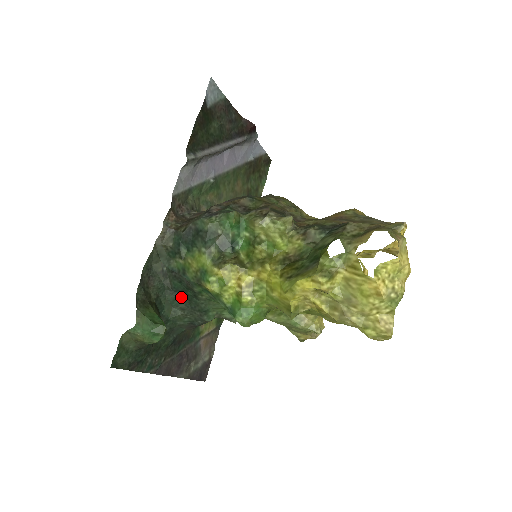
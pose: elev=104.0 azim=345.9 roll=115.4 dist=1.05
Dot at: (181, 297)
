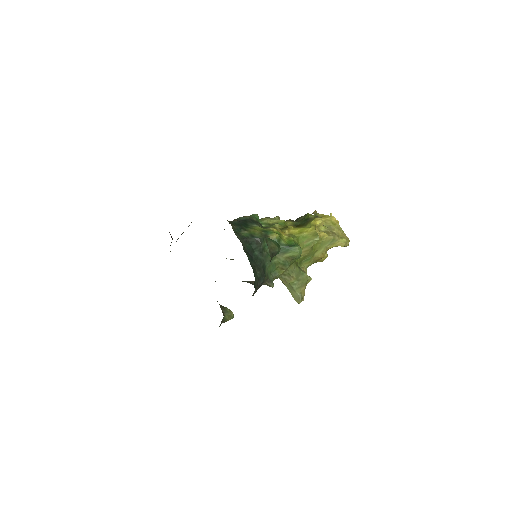
Dot at: (251, 257)
